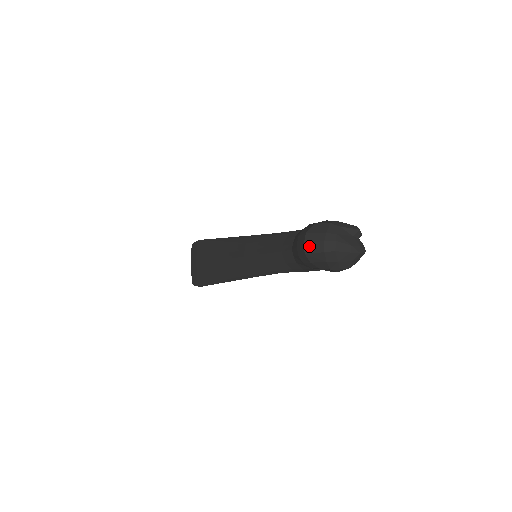
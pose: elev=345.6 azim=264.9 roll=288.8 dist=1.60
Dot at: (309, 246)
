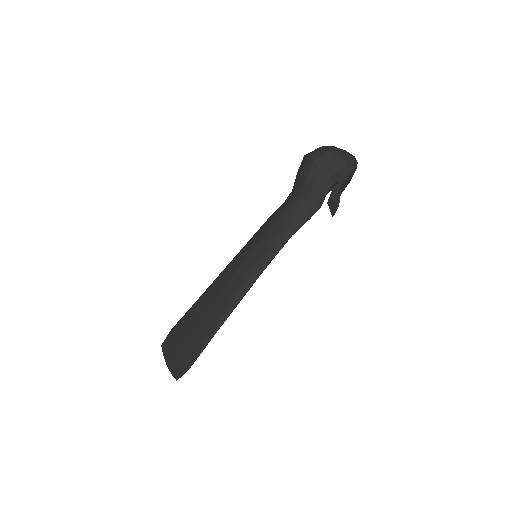
Dot at: (313, 155)
